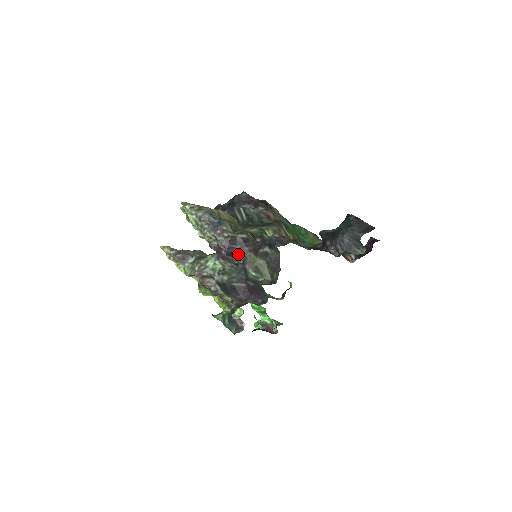
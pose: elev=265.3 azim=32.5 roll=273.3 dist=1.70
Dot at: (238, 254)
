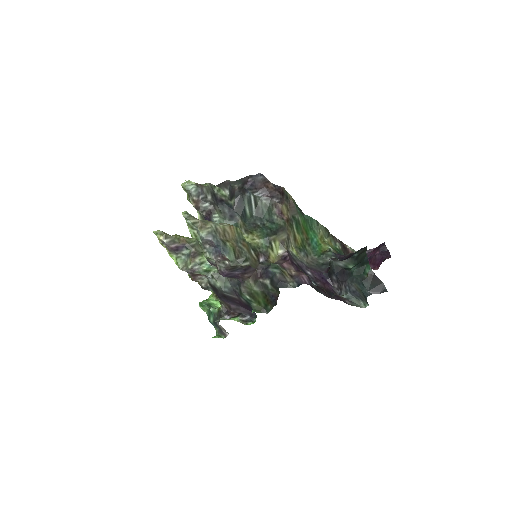
Dot at: (236, 277)
